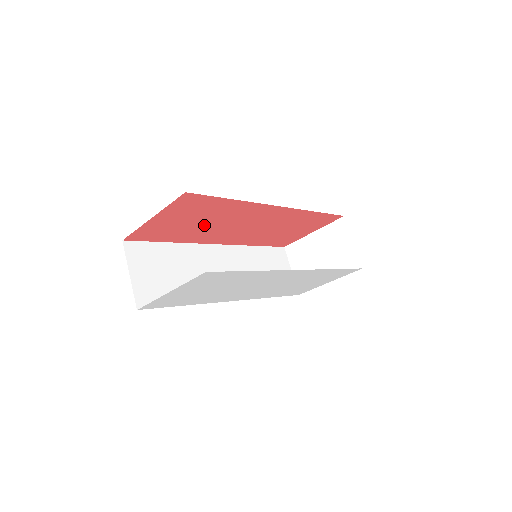
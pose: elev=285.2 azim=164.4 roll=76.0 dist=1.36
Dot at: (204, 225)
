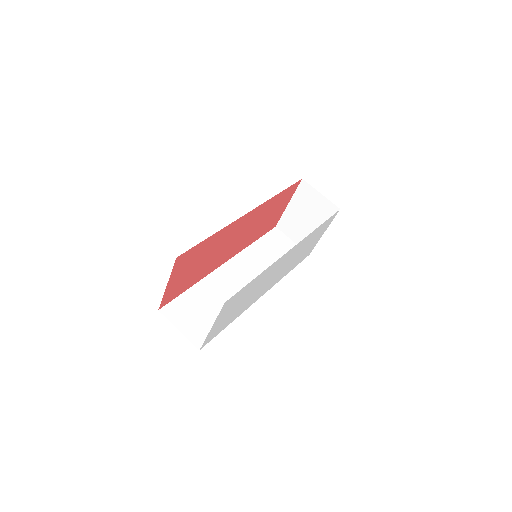
Dot at: (205, 261)
